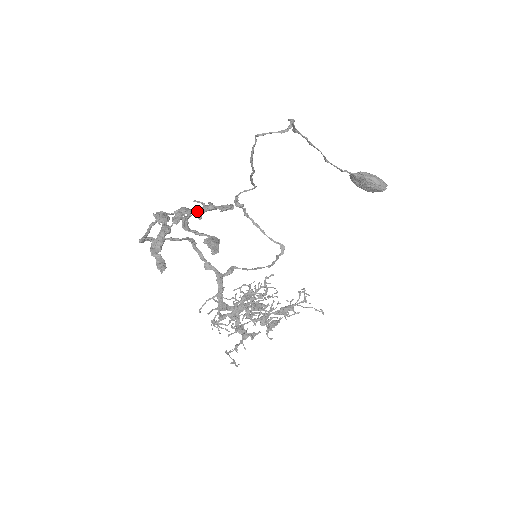
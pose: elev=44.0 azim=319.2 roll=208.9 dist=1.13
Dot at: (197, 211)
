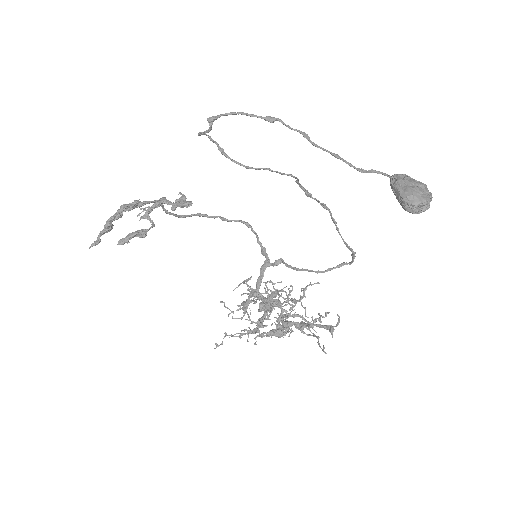
Dot at: (169, 203)
